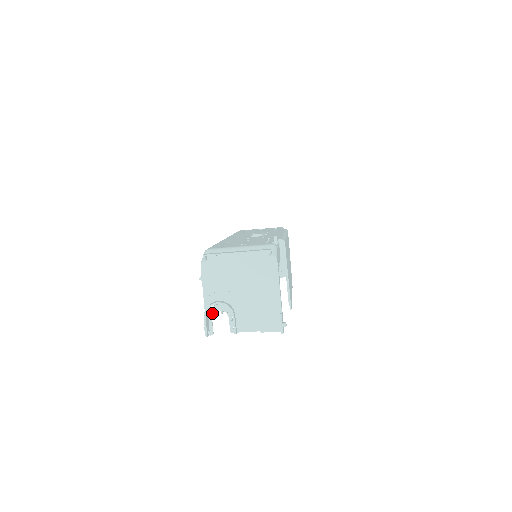
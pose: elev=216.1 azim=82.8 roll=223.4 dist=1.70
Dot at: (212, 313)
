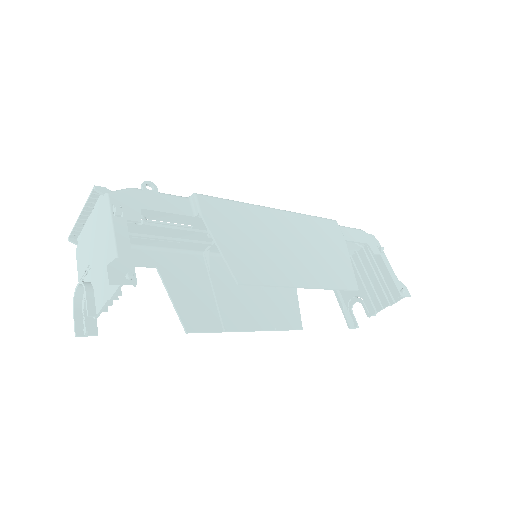
Dot at: (84, 304)
